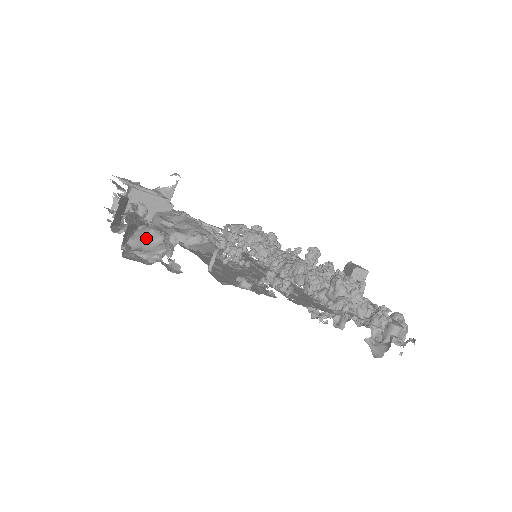
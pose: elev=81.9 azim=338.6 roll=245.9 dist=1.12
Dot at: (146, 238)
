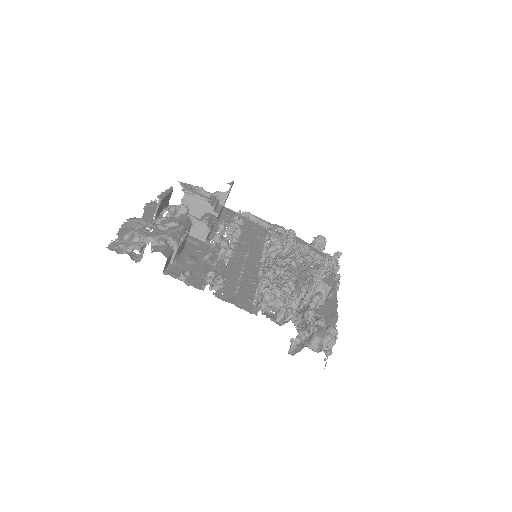
Dot at: (132, 237)
